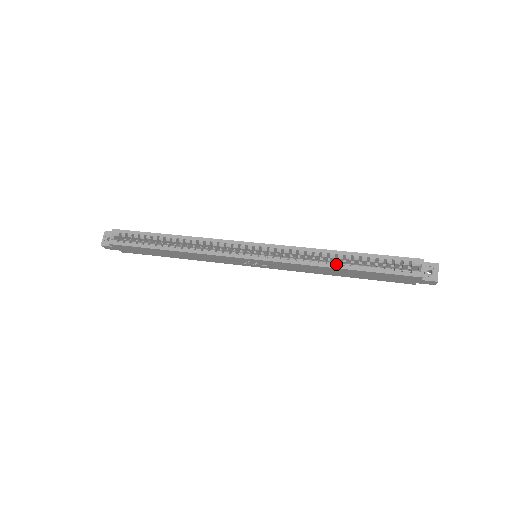
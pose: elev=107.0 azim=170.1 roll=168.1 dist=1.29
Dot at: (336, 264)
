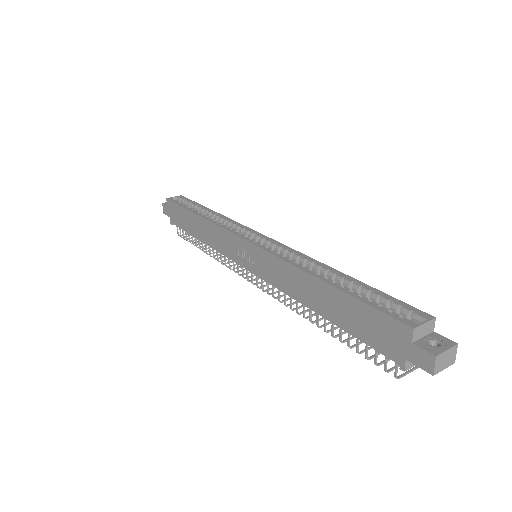
Dot at: occluded
